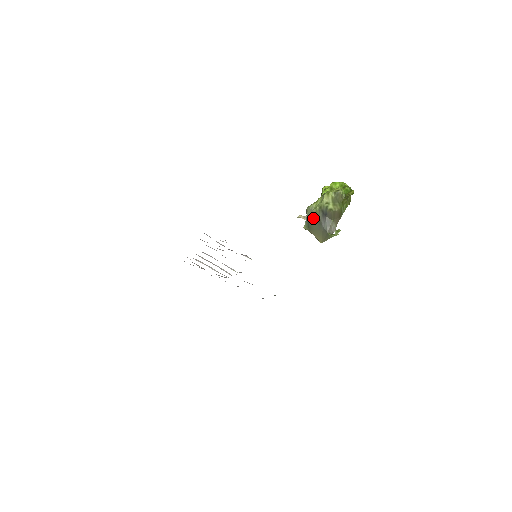
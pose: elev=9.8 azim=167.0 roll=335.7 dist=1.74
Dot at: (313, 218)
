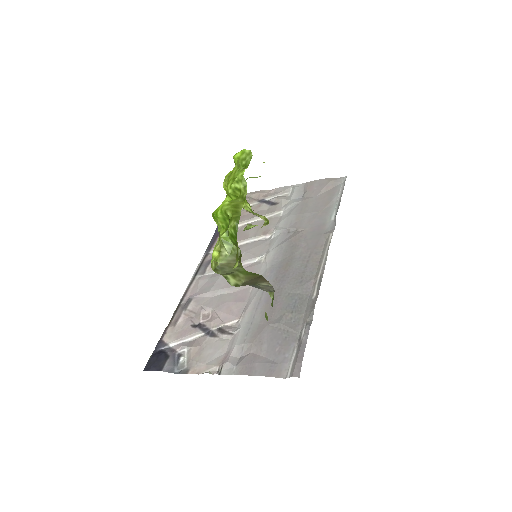
Dot at: occluded
